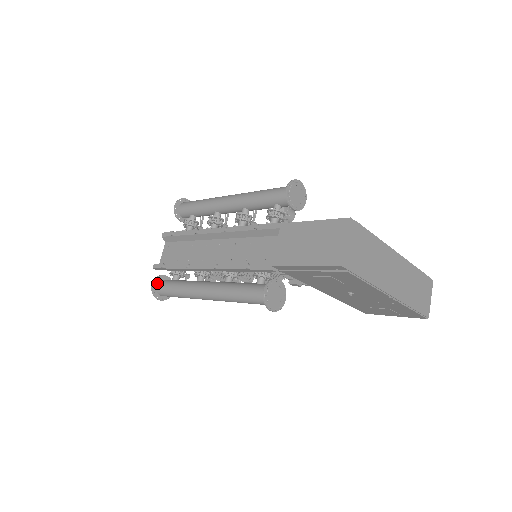
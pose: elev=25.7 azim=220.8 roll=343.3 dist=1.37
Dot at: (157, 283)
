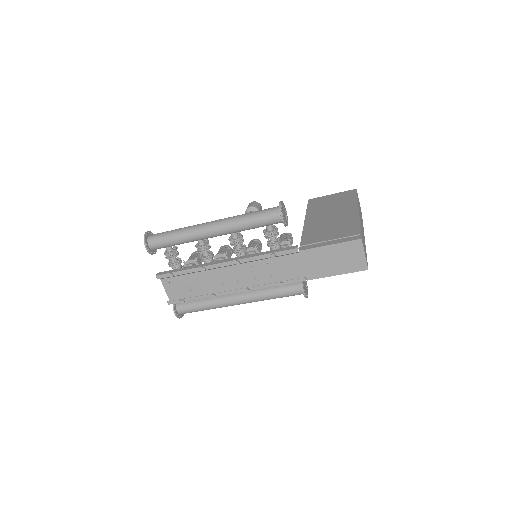
Dot at: (176, 310)
